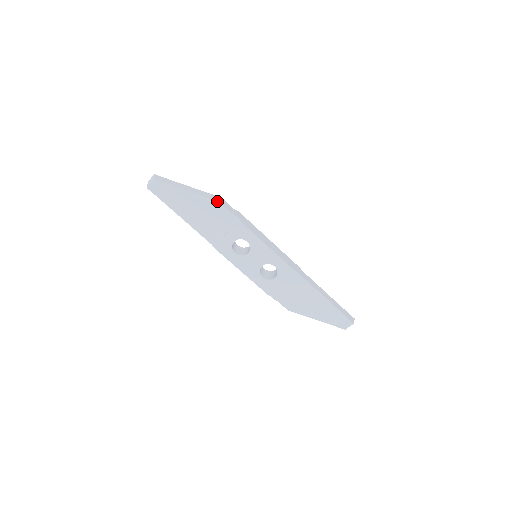
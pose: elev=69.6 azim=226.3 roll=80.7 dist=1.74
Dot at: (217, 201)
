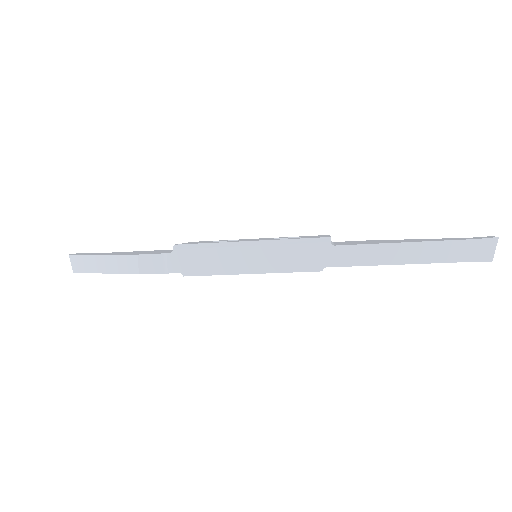
Dot at: occluded
